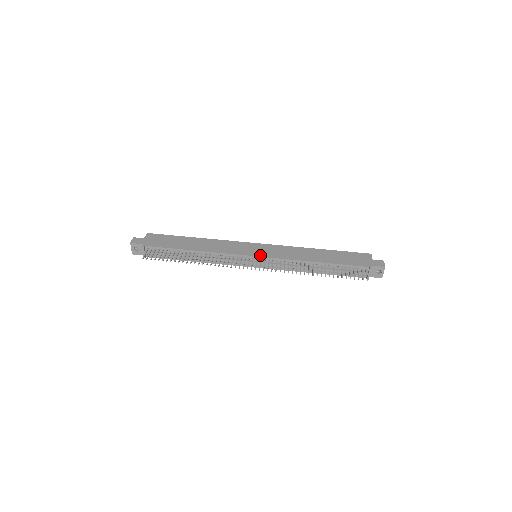
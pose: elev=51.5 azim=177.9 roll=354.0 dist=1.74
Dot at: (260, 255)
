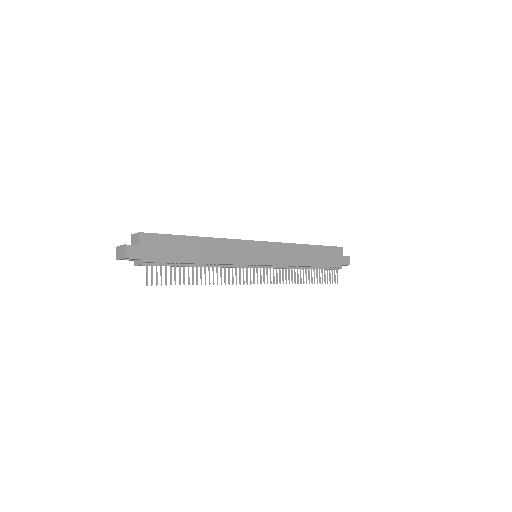
Dot at: (265, 263)
